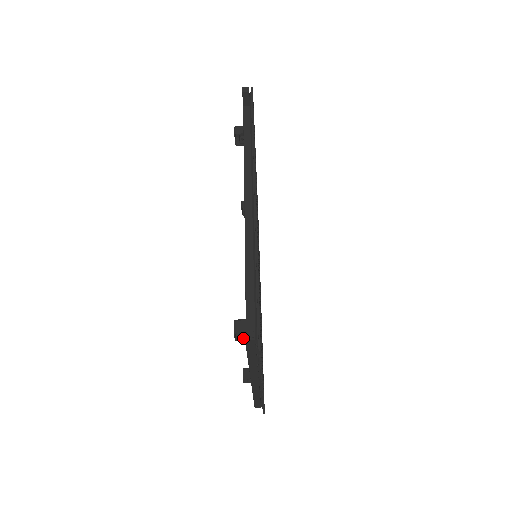
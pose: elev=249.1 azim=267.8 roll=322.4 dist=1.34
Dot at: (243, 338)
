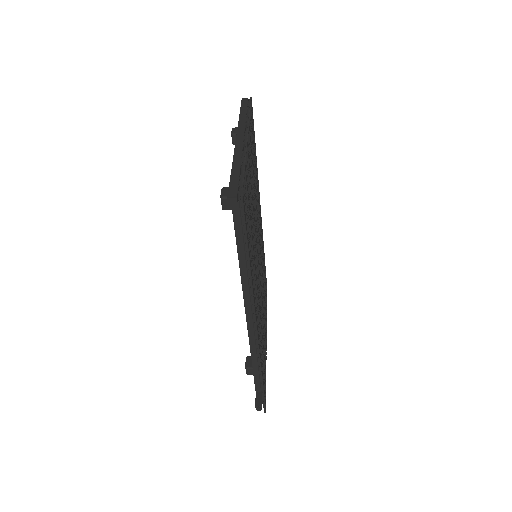
Dot at: occluded
